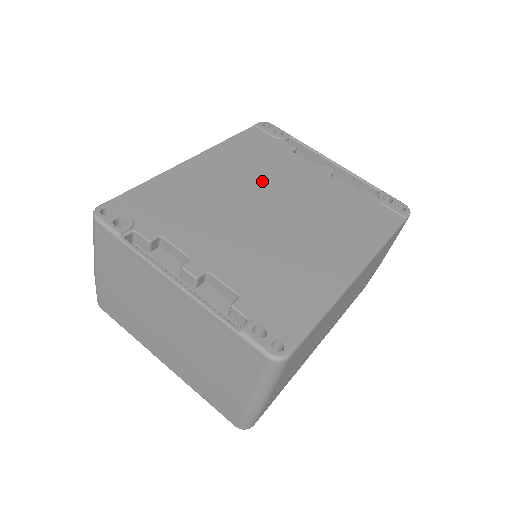
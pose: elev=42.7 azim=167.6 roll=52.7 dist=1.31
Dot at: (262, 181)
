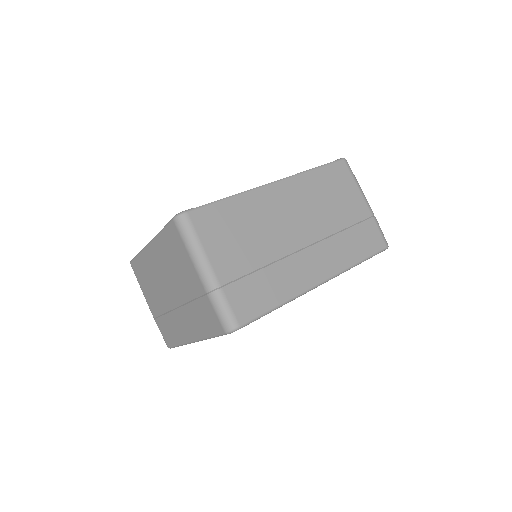
Dot at: occluded
